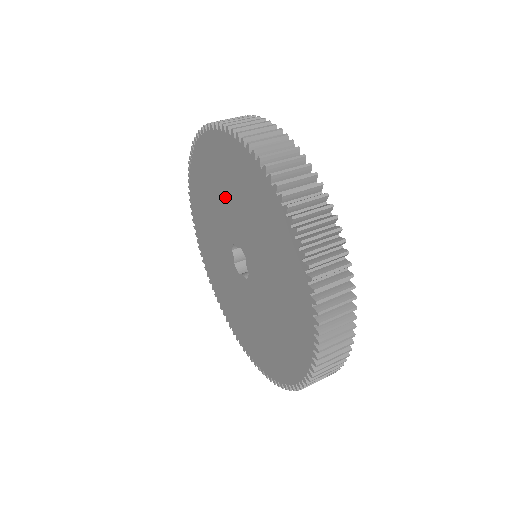
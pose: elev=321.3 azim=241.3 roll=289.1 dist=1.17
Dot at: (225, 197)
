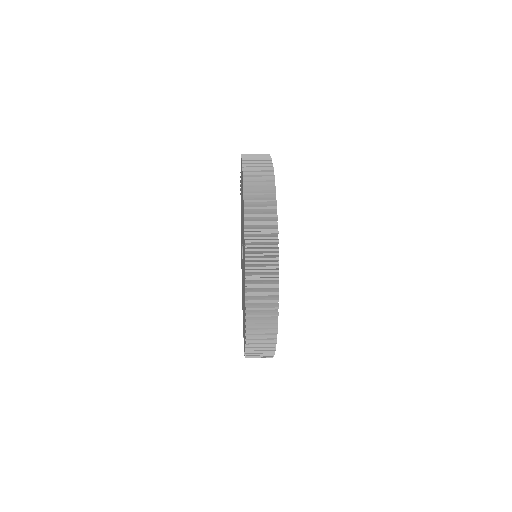
Dot at: occluded
